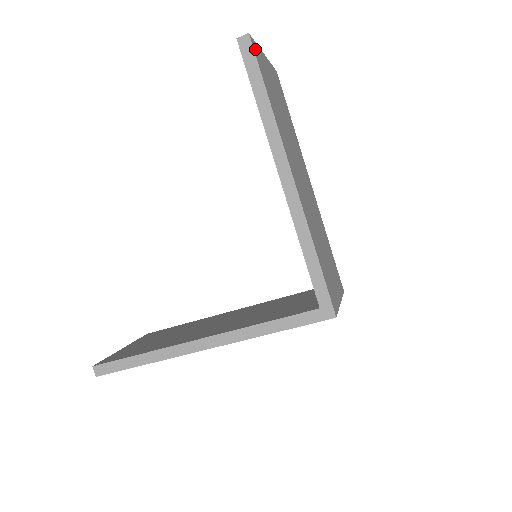
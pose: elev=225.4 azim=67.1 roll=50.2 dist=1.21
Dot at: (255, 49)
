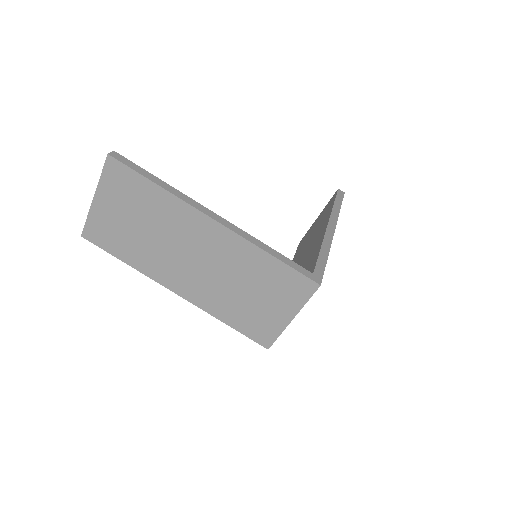
Dot at: occluded
